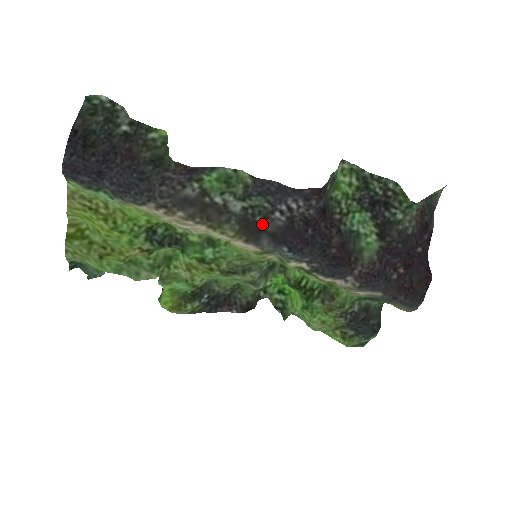
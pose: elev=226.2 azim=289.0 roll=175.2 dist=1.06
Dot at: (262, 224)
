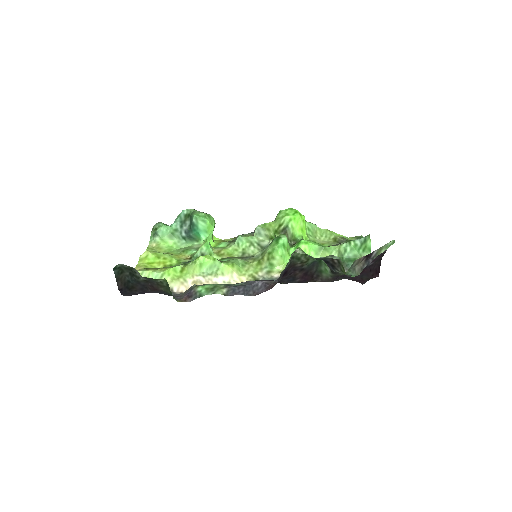
Dot at: occluded
